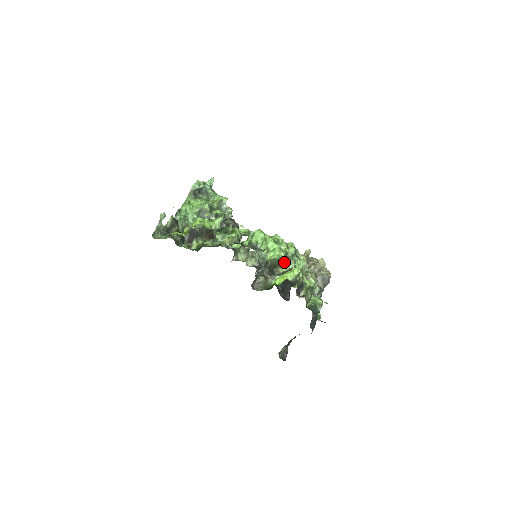
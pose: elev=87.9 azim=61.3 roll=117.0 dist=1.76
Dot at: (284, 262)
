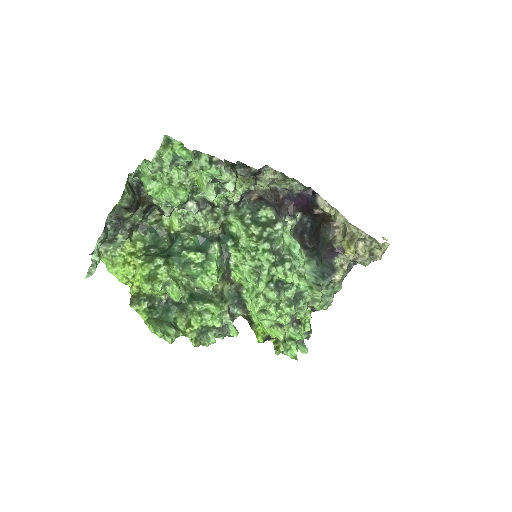
Dot at: occluded
